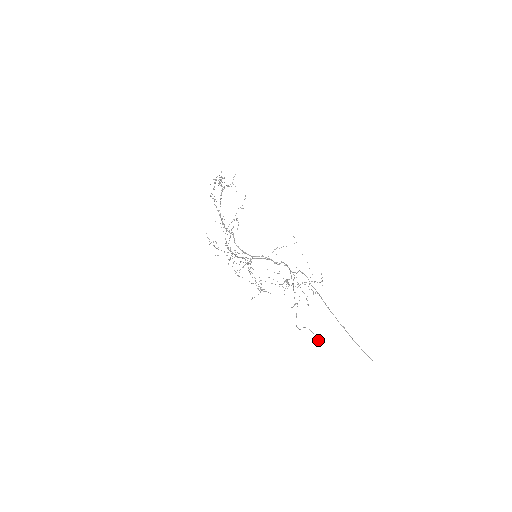
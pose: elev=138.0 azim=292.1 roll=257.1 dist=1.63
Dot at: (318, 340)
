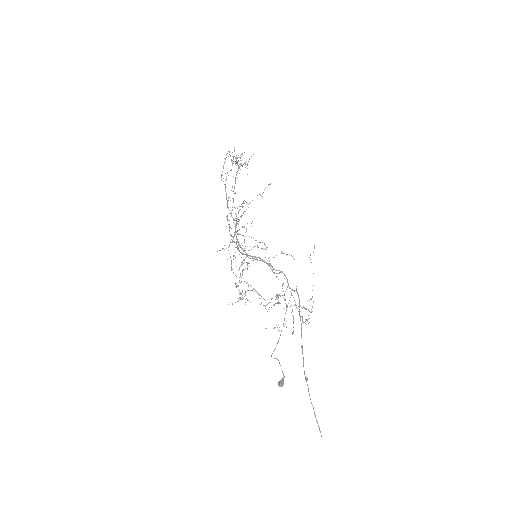
Dot at: (281, 380)
